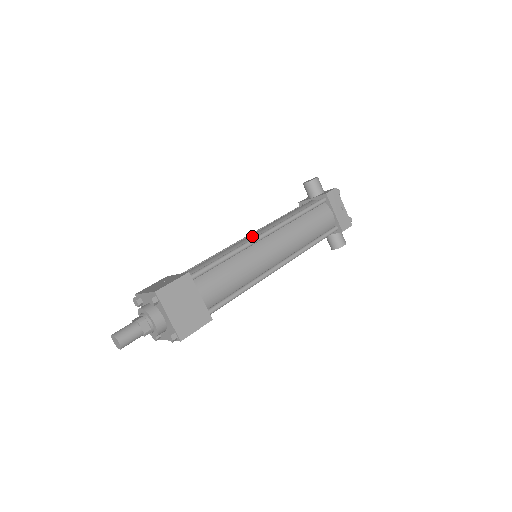
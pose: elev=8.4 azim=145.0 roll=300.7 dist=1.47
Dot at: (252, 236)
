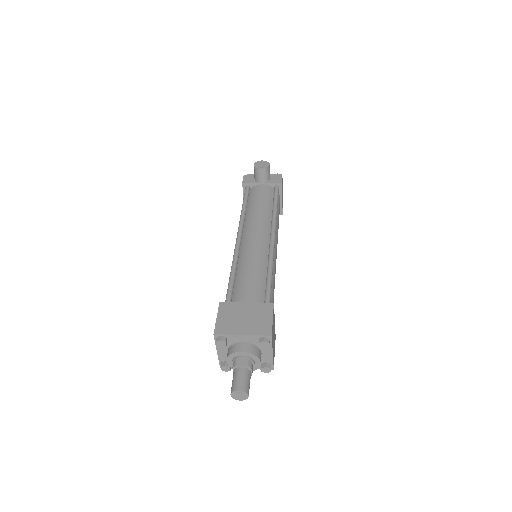
Dot at: (261, 240)
